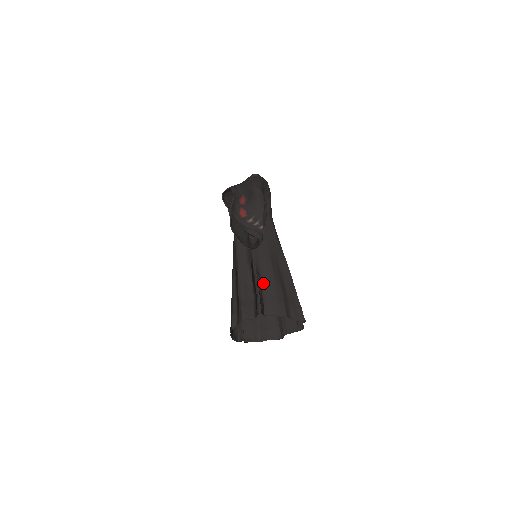
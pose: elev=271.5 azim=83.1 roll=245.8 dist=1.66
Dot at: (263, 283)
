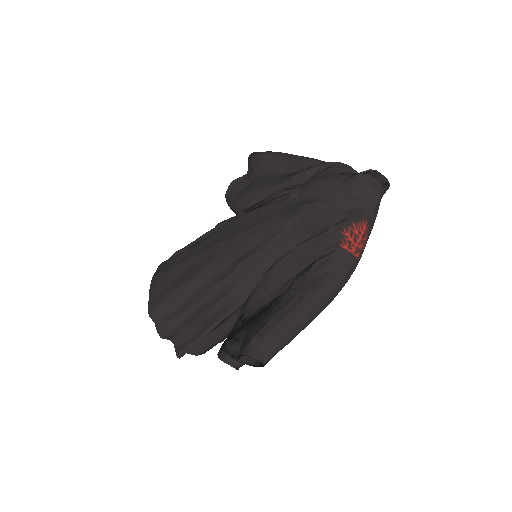
Dot at: (214, 332)
